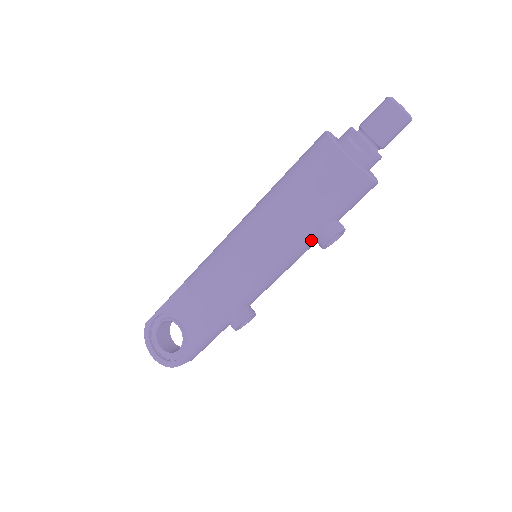
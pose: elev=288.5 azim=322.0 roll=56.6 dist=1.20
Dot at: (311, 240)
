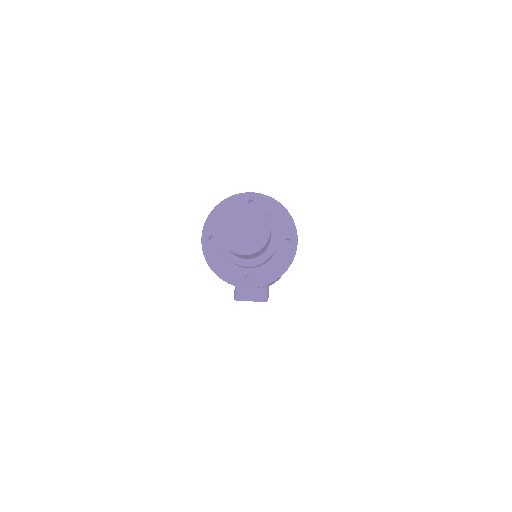
Dot at: occluded
